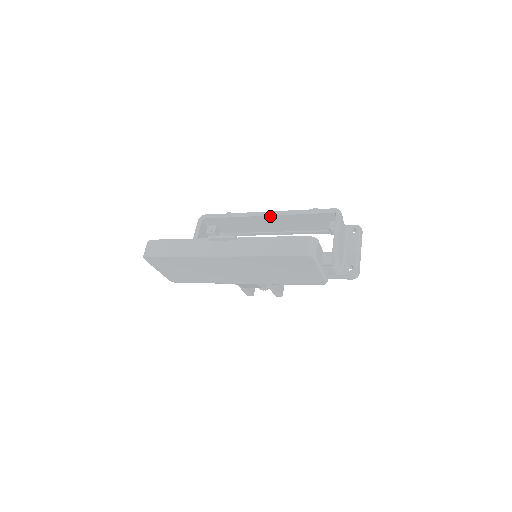
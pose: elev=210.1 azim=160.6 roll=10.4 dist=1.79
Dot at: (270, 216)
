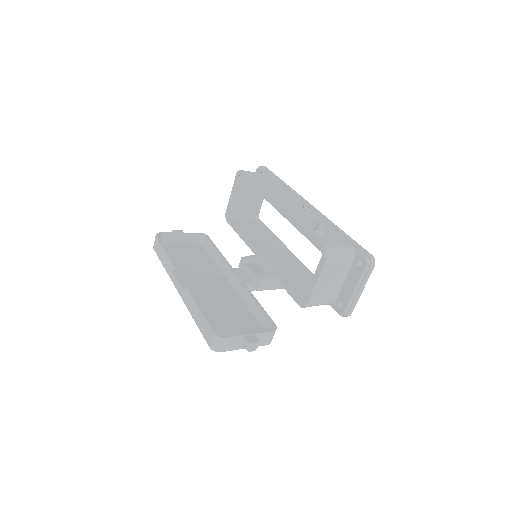
Dot at: (279, 211)
